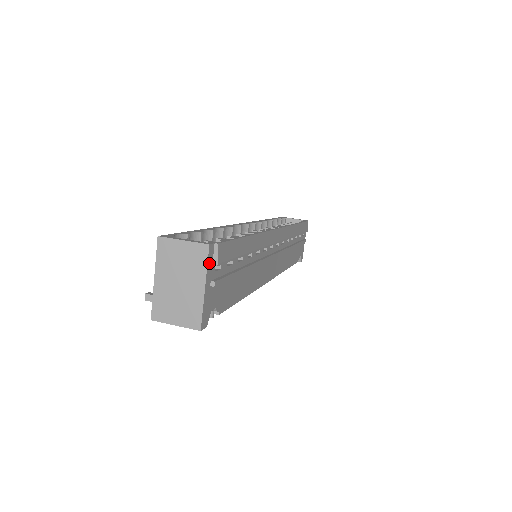
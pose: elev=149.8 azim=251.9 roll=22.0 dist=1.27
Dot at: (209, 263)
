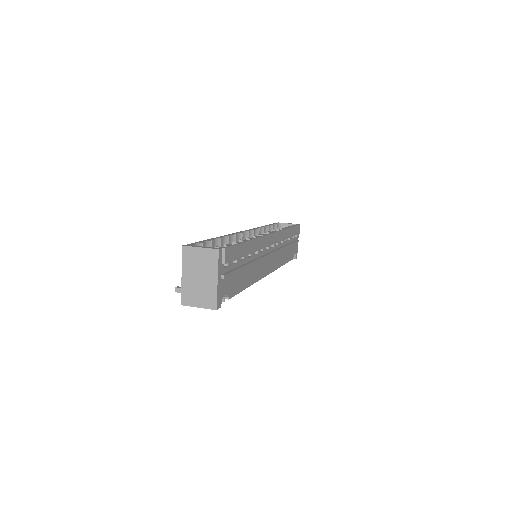
Dot at: (219, 262)
